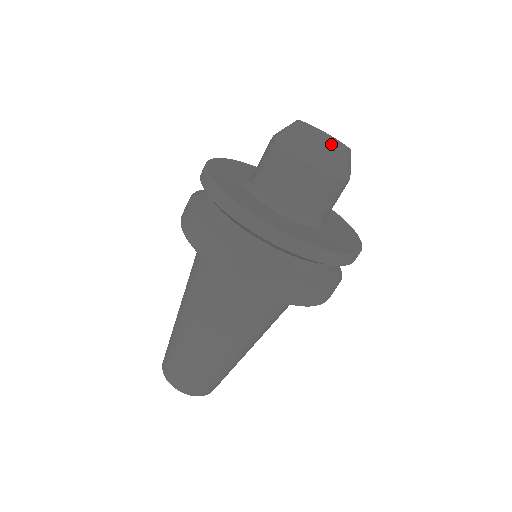
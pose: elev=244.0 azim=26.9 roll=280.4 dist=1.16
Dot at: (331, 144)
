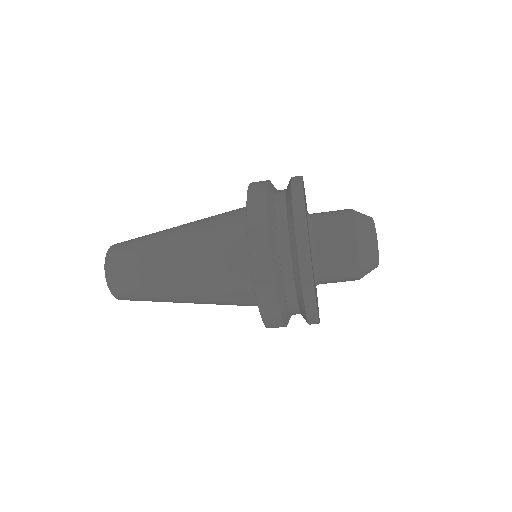
Dot at: (378, 259)
